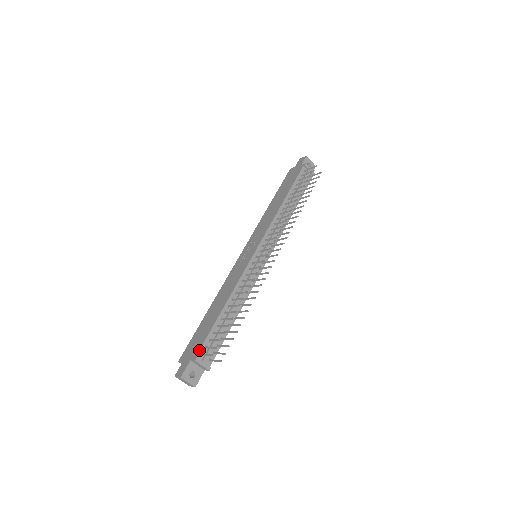
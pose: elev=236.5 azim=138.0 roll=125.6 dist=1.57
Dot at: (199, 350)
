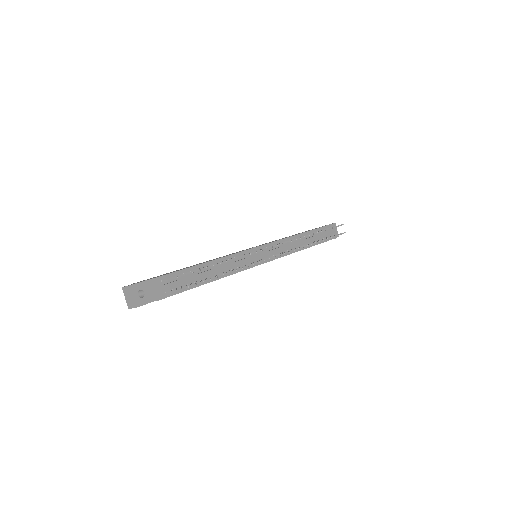
Dot at: (163, 275)
